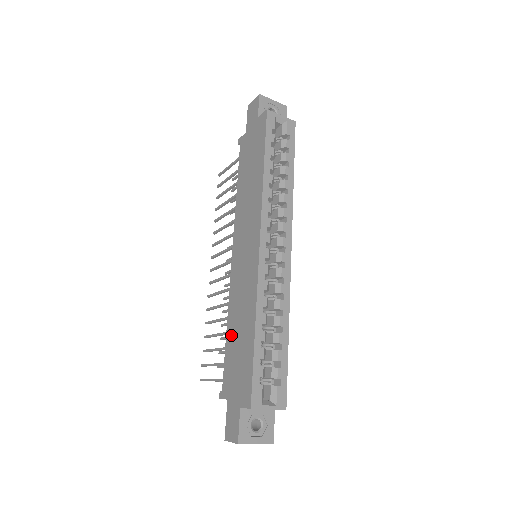
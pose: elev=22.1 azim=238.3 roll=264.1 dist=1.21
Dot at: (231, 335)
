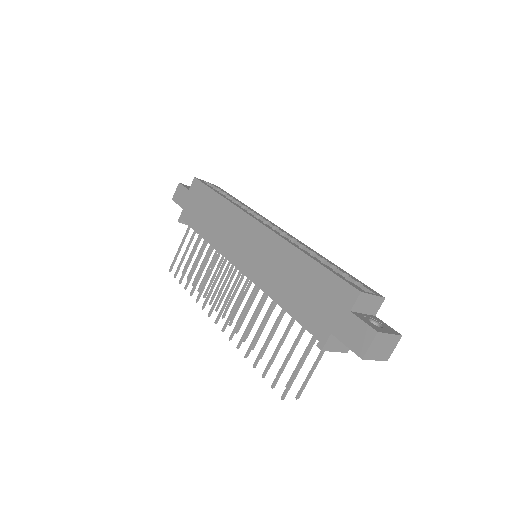
Dot at: (287, 298)
